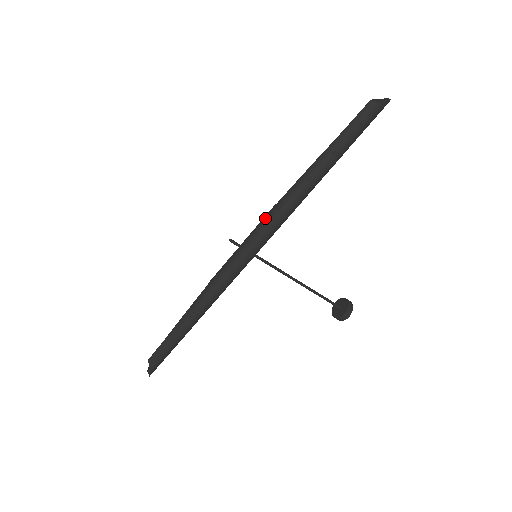
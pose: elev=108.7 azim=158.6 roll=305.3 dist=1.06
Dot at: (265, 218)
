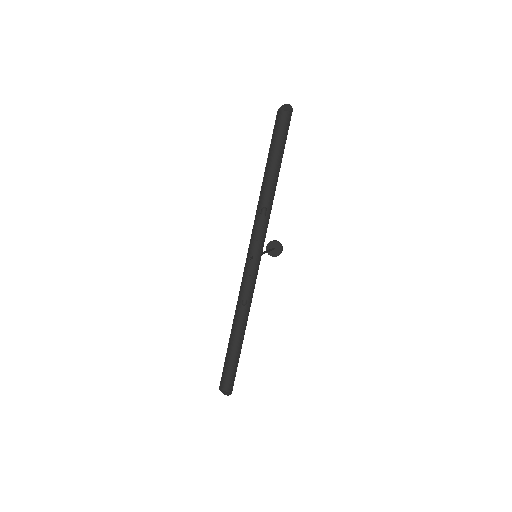
Dot at: (260, 227)
